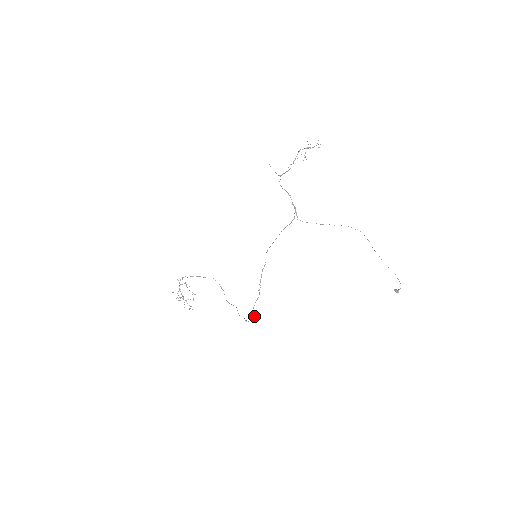
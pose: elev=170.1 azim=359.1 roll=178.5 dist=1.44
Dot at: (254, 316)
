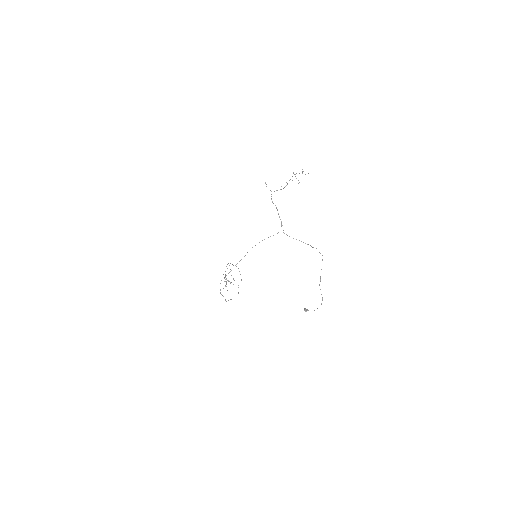
Dot at: occluded
